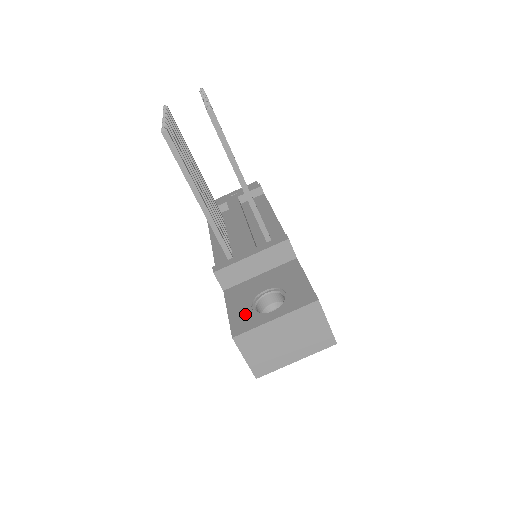
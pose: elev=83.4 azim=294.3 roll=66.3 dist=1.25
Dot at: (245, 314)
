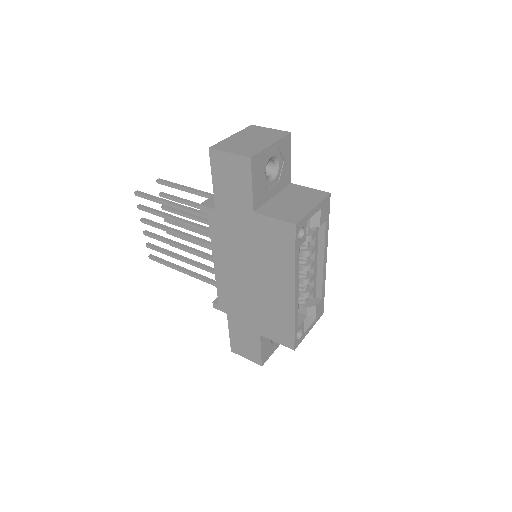
Dot at: occluded
